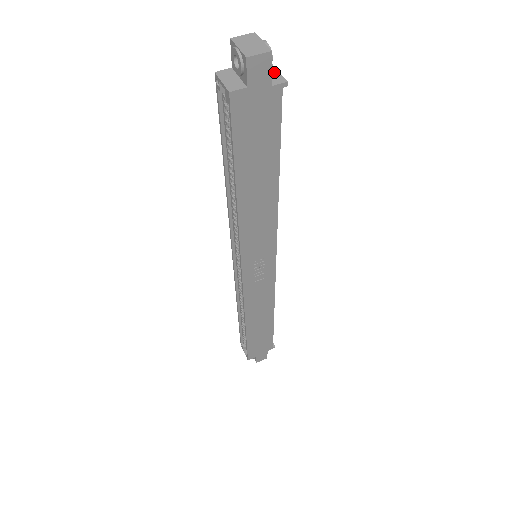
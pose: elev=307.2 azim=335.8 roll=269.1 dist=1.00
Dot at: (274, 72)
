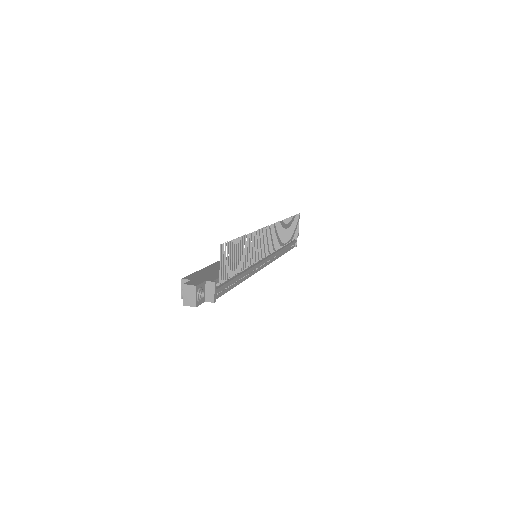
Dot at: (212, 291)
